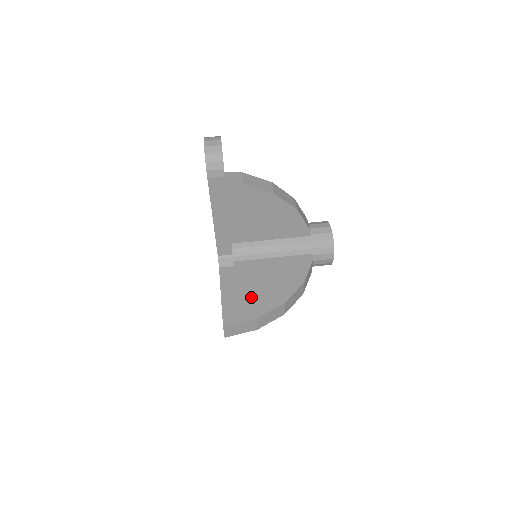
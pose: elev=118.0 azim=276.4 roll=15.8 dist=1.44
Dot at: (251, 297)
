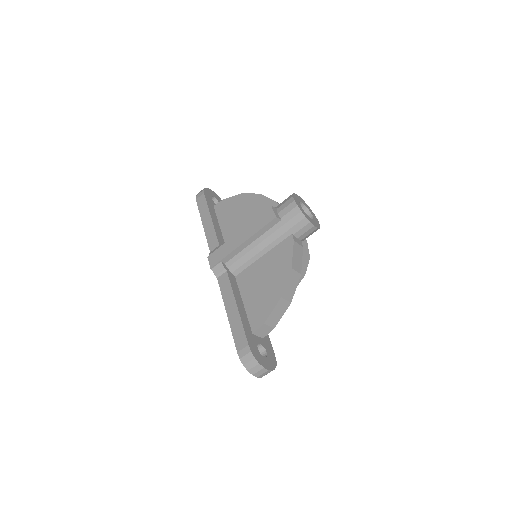
Dot at: occluded
